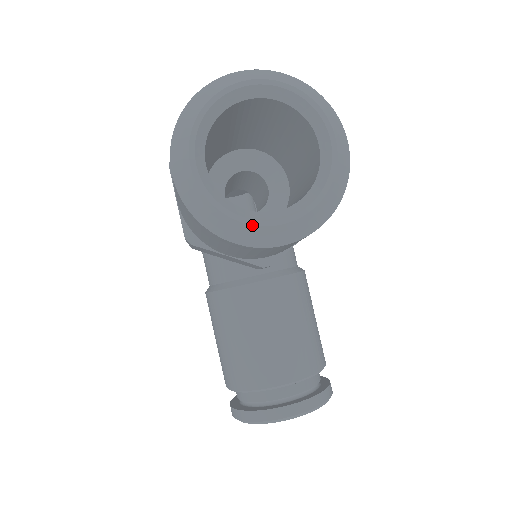
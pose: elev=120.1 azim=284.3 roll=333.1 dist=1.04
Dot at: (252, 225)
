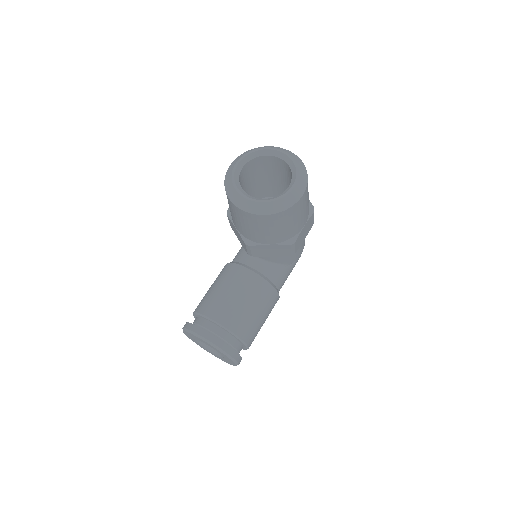
Dot at: (238, 192)
